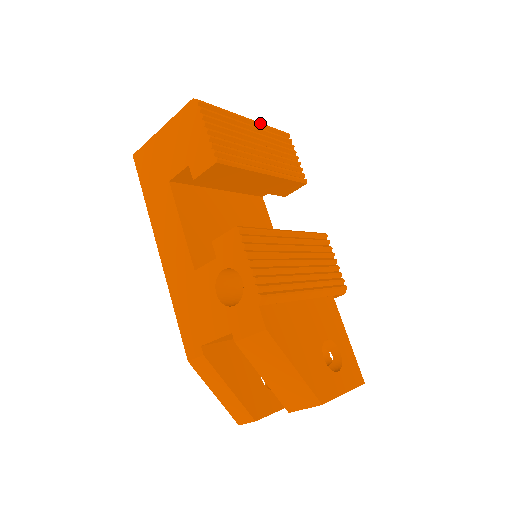
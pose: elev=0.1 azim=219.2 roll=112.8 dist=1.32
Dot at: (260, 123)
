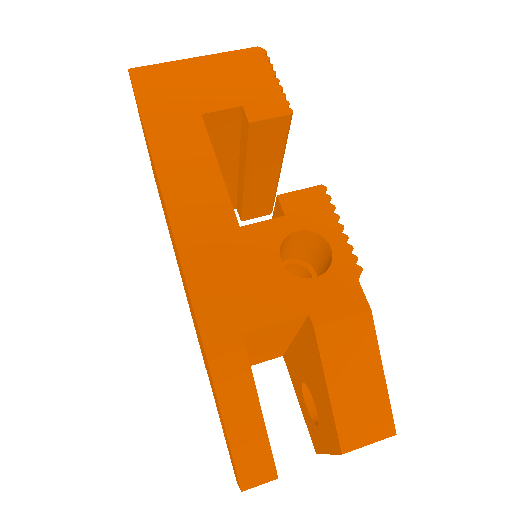
Dot at: occluded
